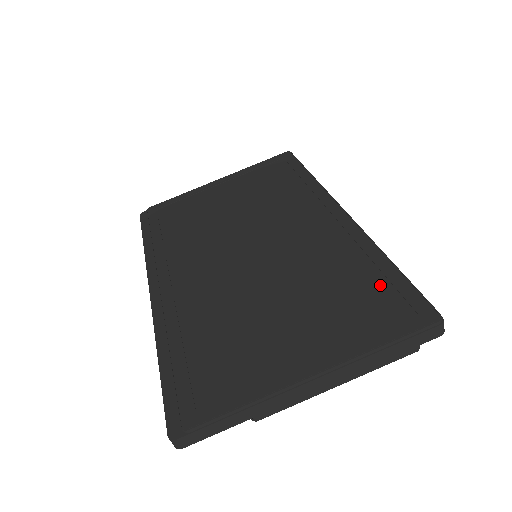
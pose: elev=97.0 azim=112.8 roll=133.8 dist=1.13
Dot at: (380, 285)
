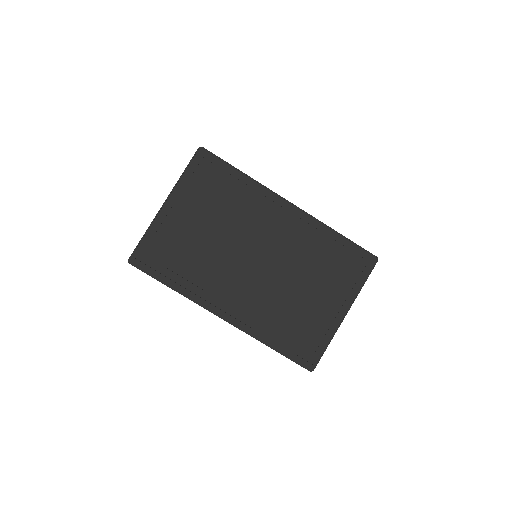
Dot at: (344, 252)
